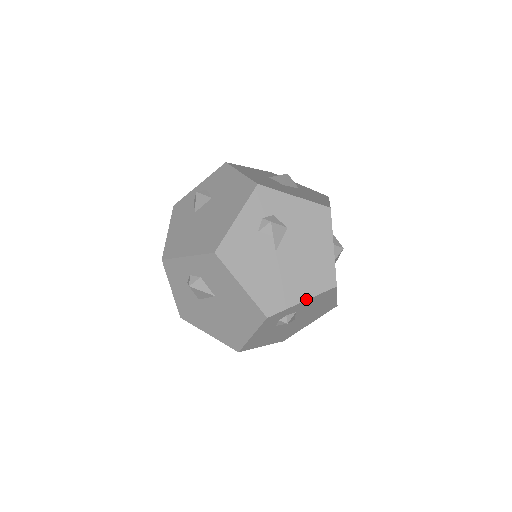
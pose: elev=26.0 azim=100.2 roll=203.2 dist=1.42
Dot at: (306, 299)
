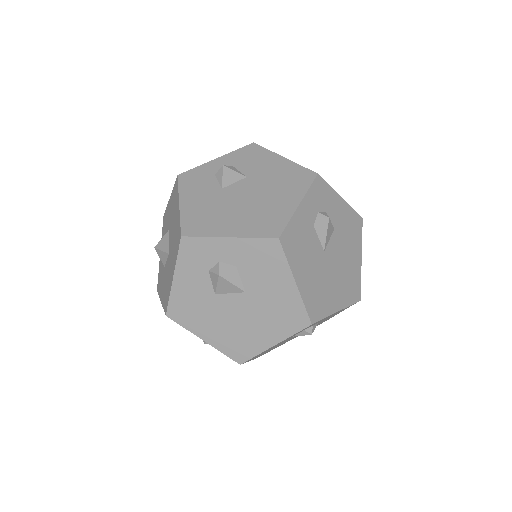
Dot at: (340, 309)
